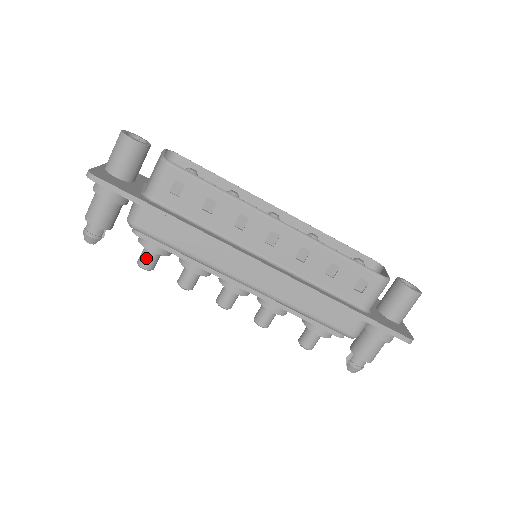
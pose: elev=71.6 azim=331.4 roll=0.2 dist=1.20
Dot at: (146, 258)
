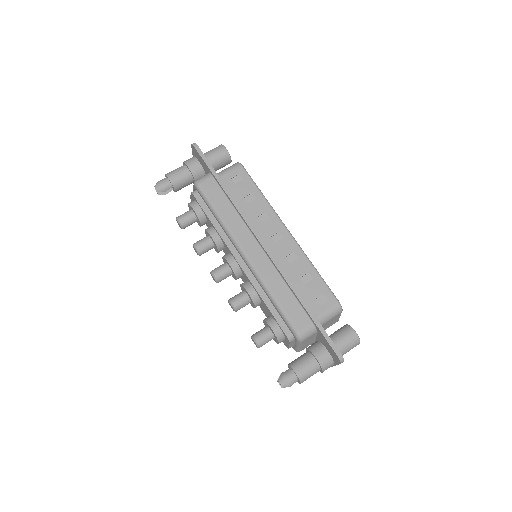
Dot at: (185, 216)
